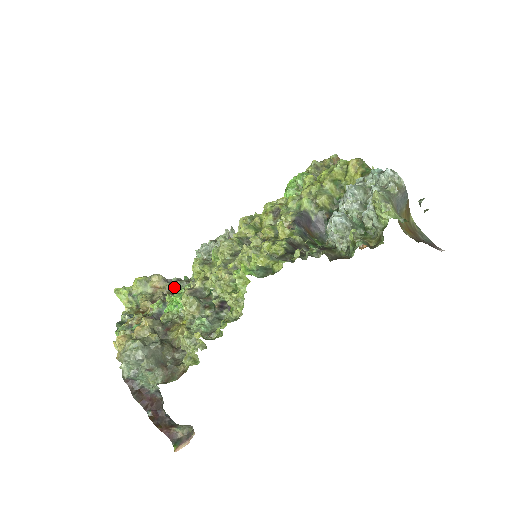
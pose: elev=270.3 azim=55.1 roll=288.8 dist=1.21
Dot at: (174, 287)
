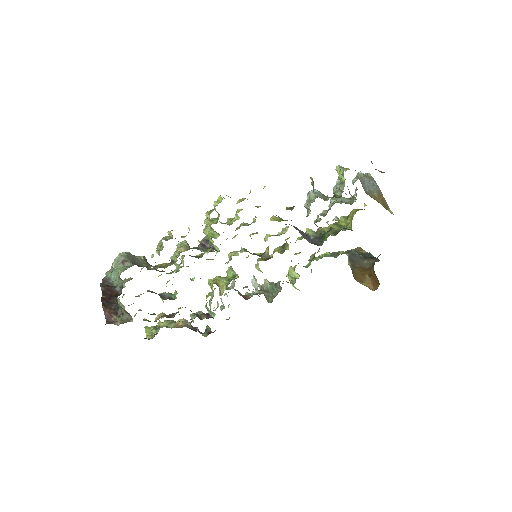
Dot at: (194, 328)
